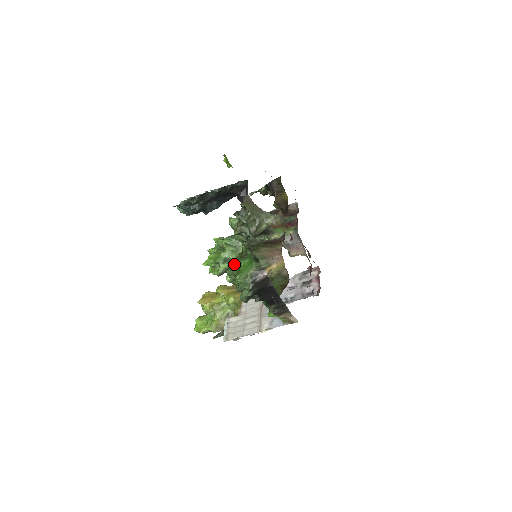
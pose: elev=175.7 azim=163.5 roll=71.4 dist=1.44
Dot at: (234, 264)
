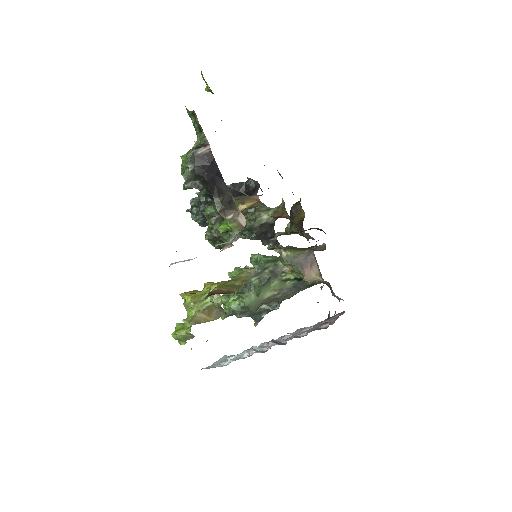
Dot at: occluded
